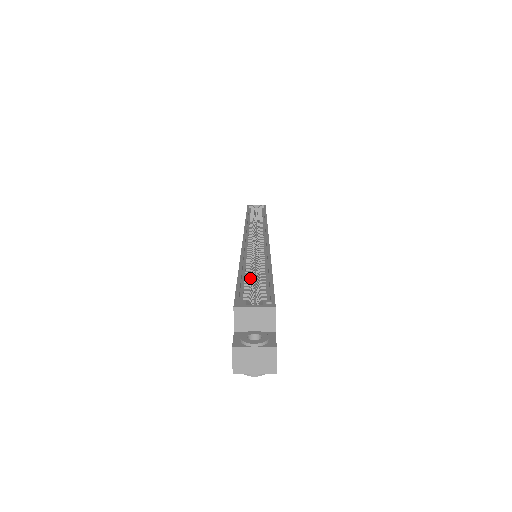
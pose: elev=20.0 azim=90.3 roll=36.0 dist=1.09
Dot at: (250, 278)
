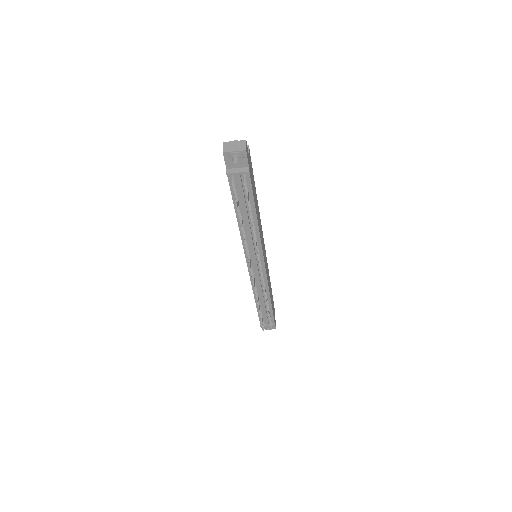
Dot at: occluded
